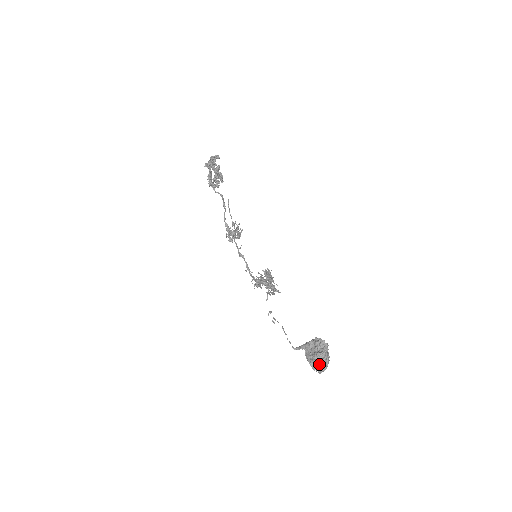
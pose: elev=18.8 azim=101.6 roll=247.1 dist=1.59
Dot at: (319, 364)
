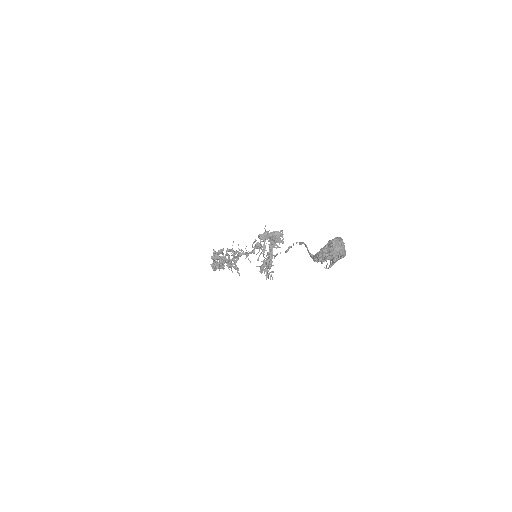
Dot at: (334, 239)
